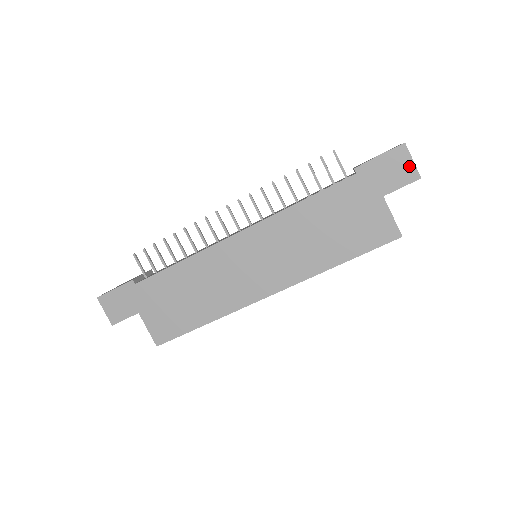
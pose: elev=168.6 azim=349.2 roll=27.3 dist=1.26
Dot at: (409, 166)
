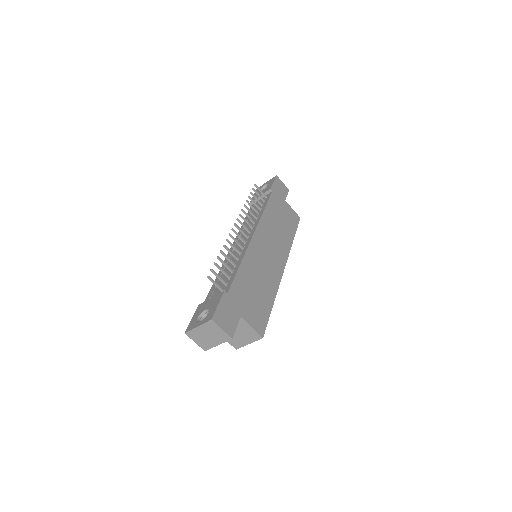
Dot at: (283, 185)
